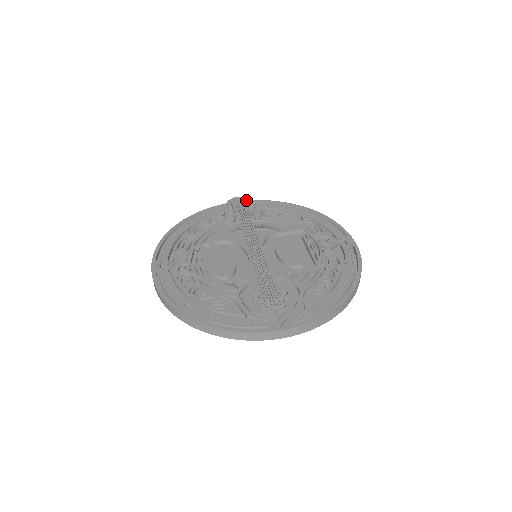
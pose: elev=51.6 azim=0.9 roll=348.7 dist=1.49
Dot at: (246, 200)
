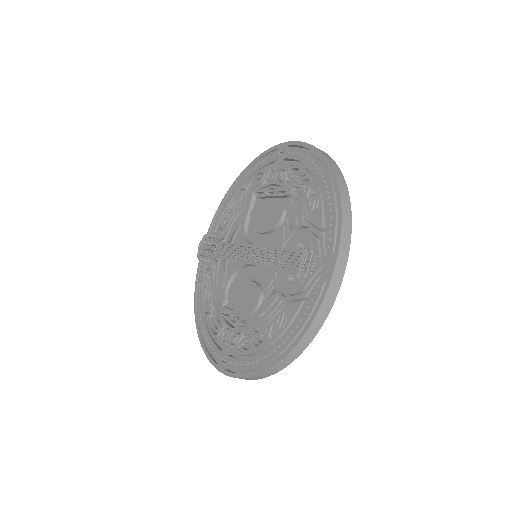
Dot at: (204, 239)
